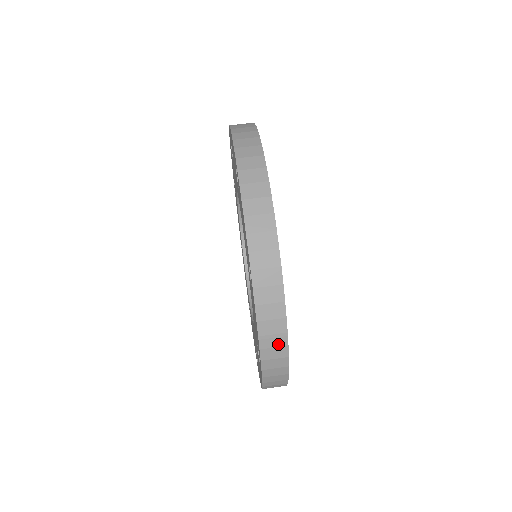
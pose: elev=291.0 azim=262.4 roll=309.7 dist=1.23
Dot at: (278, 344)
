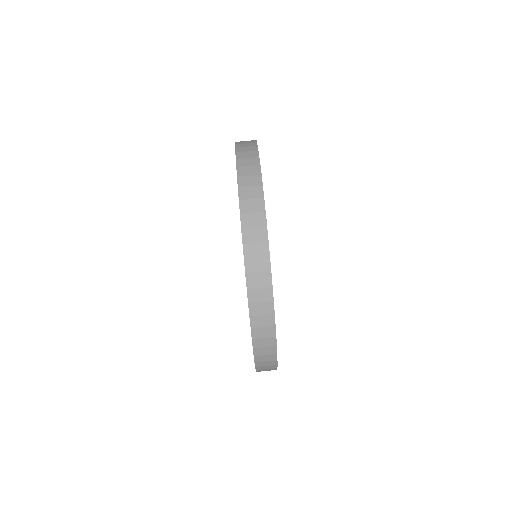
Dot at: occluded
